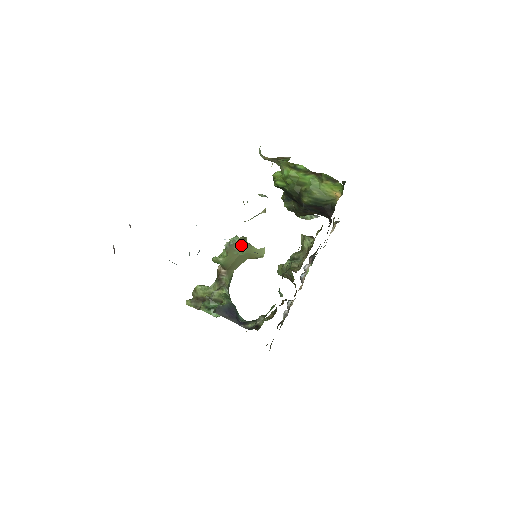
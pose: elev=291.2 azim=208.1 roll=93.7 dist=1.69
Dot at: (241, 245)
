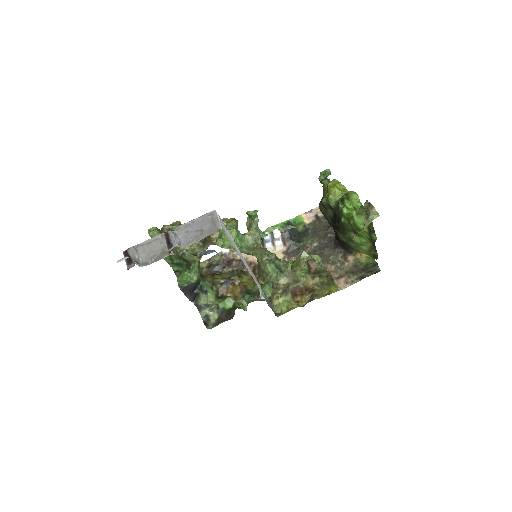
Dot at: (255, 251)
